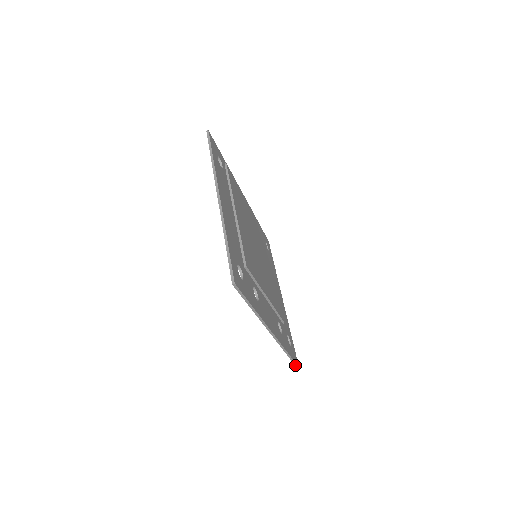
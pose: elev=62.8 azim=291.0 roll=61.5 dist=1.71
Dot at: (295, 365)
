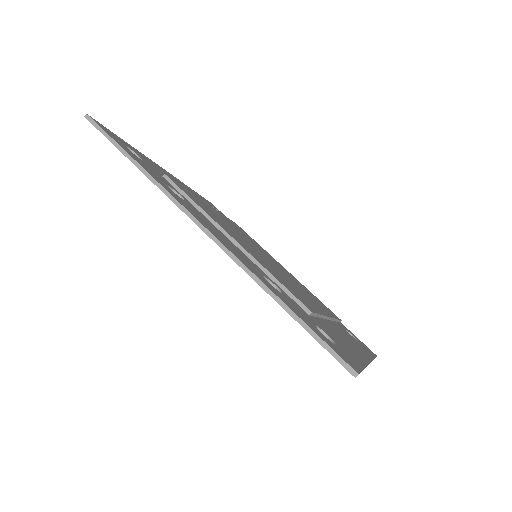
Dot at: (338, 361)
